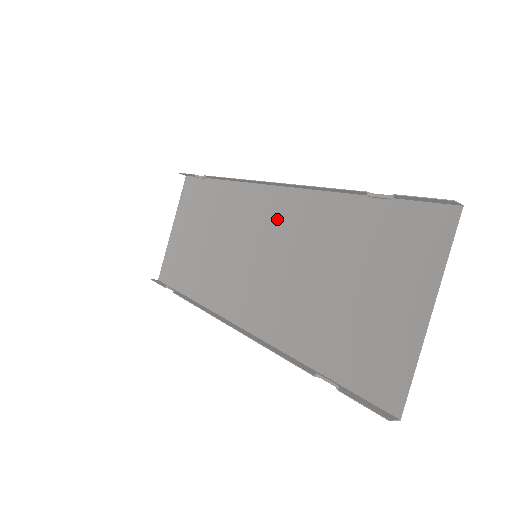
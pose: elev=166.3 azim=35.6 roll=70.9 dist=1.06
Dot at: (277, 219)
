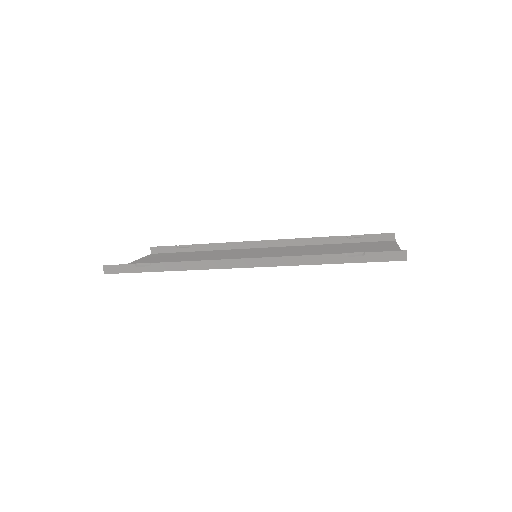
Dot at: (272, 250)
